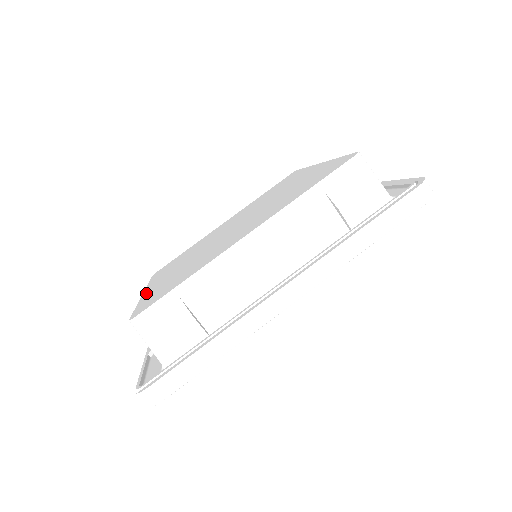
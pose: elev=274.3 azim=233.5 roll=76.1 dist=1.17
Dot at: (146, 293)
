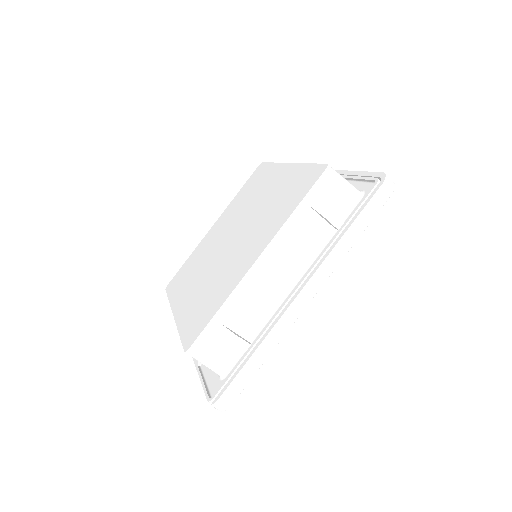
Dot at: (178, 316)
